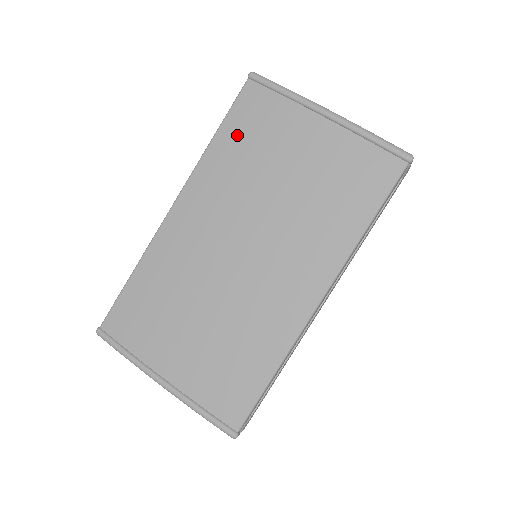
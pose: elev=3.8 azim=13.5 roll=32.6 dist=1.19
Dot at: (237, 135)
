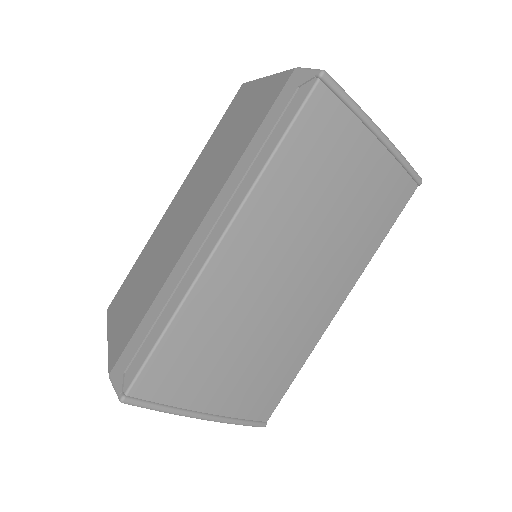
Dot at: (301, 155)
